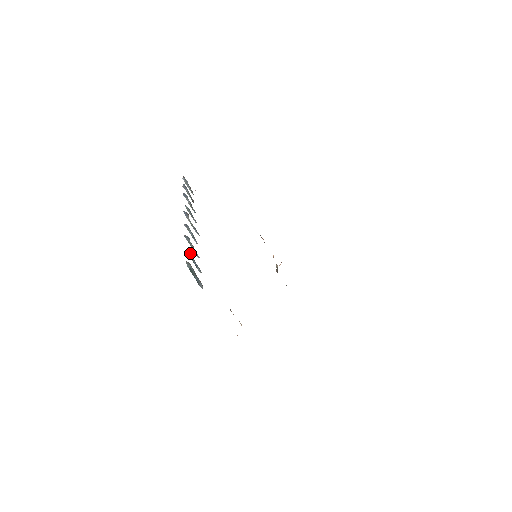
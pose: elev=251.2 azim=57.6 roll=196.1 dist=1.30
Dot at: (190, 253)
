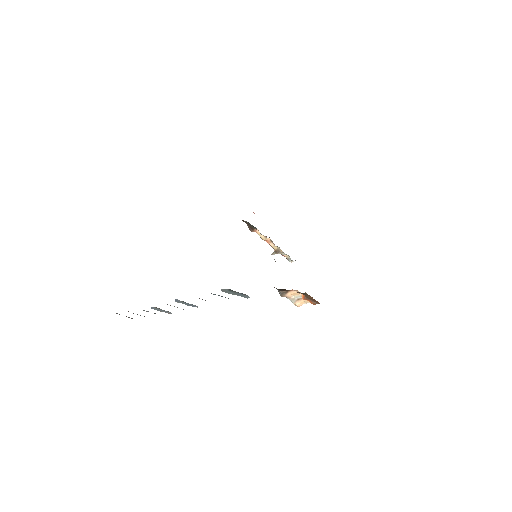
Dot at: occluded
